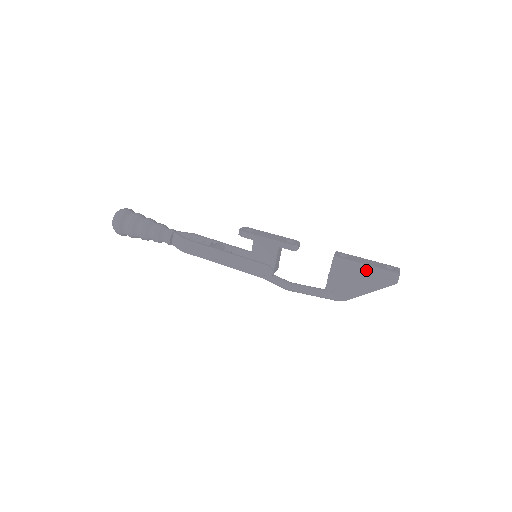
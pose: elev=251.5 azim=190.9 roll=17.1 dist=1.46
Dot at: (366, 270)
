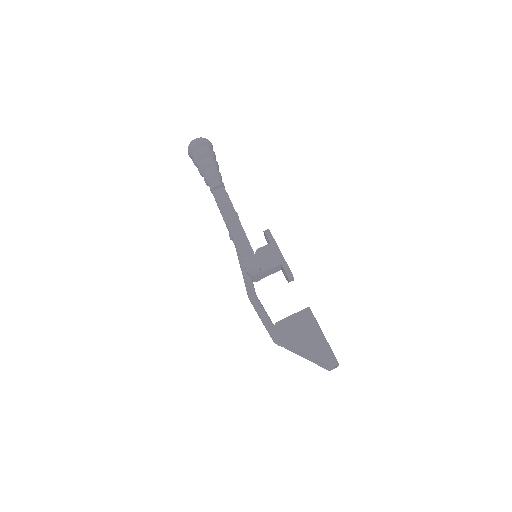
Dot at: (321, 337)
